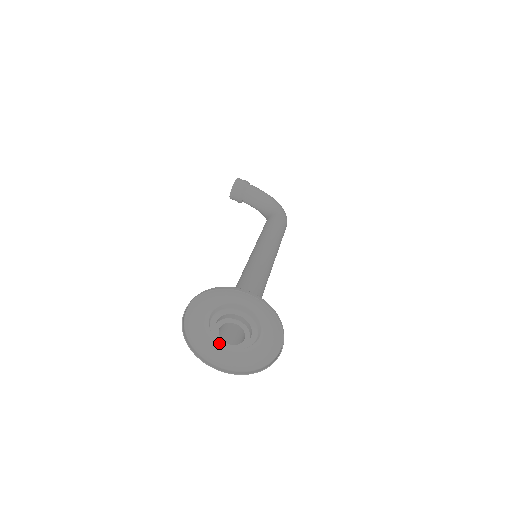
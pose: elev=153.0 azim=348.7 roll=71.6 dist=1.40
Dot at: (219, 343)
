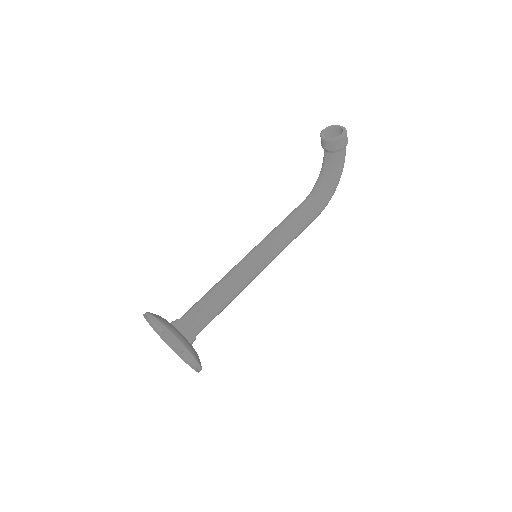
Dot at: occluded
